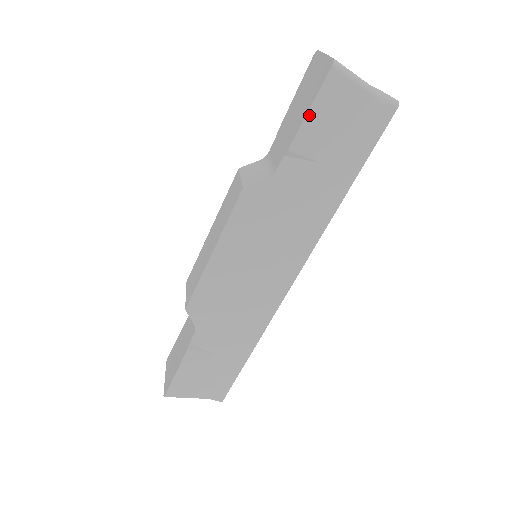
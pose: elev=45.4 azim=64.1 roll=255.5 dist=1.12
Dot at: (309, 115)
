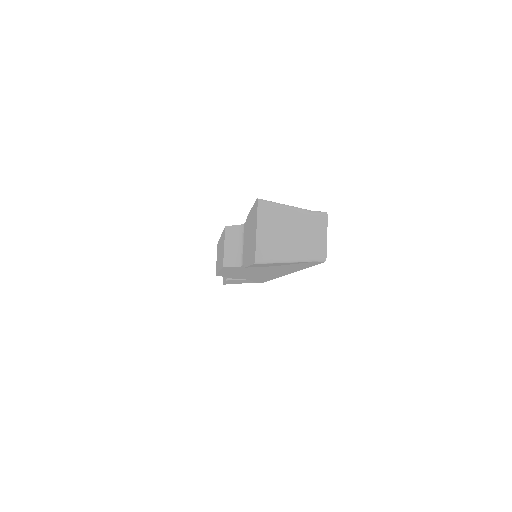
Dot at: occluded
